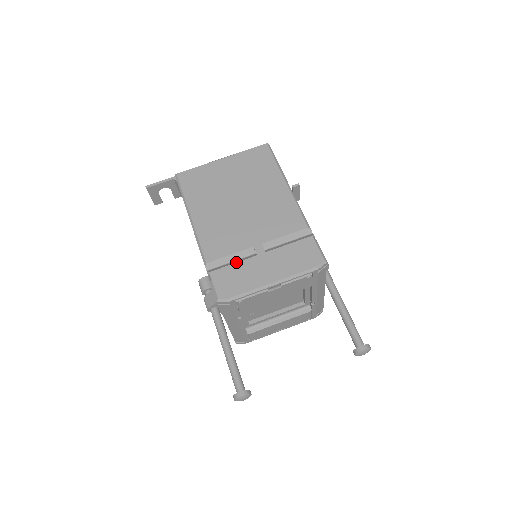
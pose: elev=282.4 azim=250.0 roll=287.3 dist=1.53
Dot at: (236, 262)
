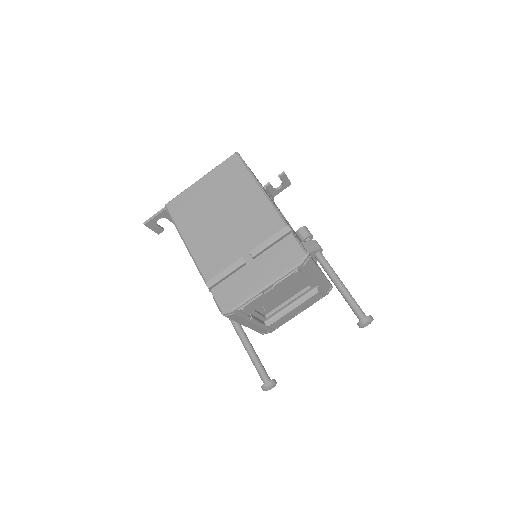
Dot at: (230, 275)
